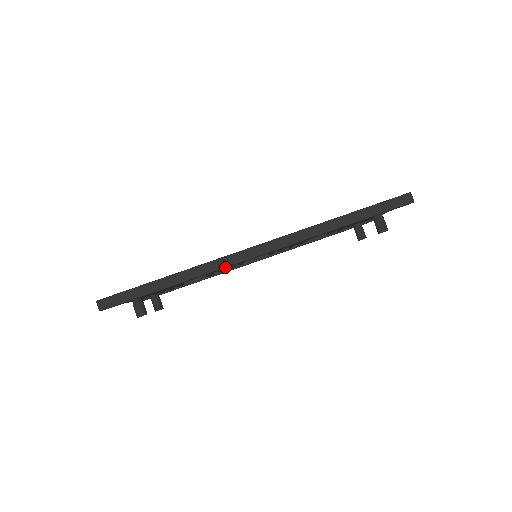
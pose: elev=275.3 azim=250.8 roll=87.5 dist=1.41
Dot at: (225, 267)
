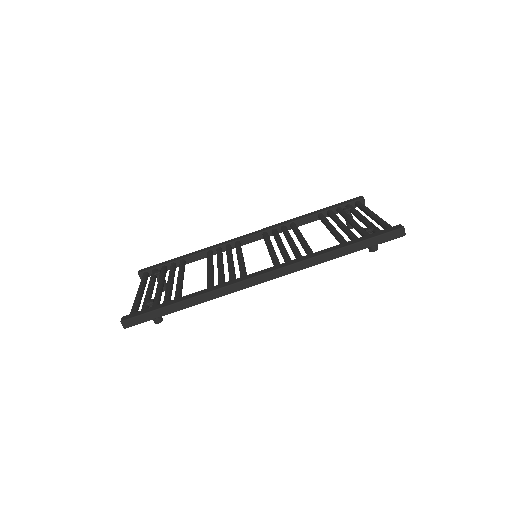
Dot at: occluded
